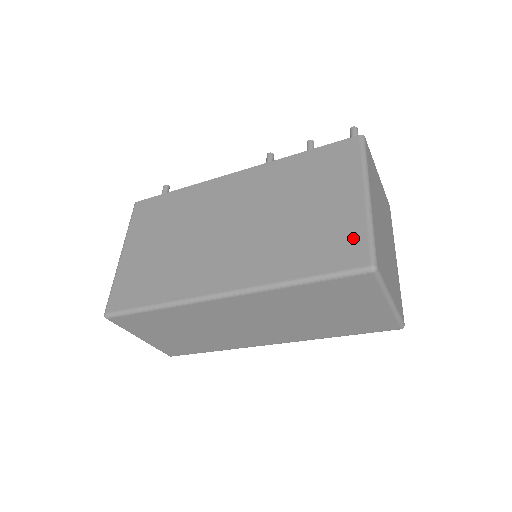
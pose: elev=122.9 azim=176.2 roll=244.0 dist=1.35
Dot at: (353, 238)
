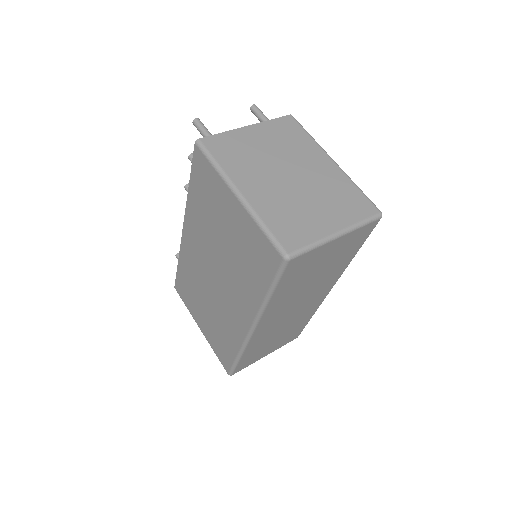
Dot at: (260, 242)
